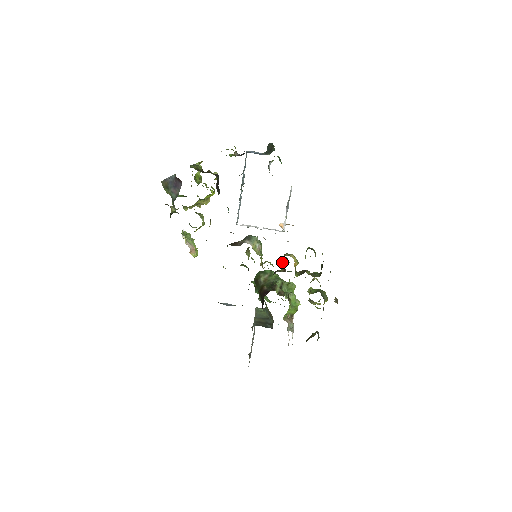
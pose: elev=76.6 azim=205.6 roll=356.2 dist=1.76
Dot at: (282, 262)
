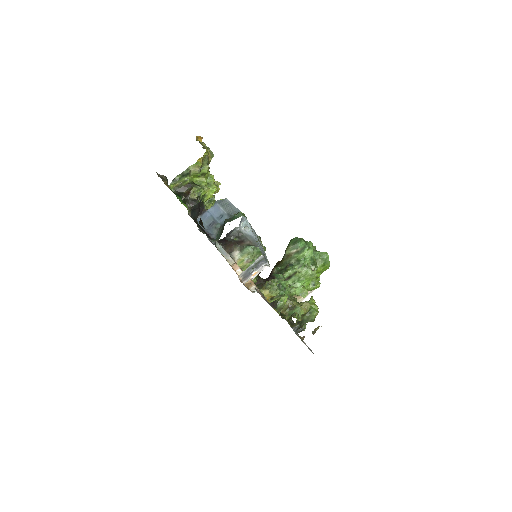
Dot at: occluded
